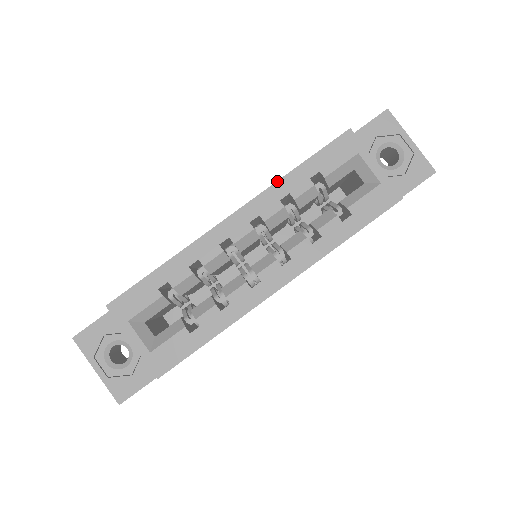
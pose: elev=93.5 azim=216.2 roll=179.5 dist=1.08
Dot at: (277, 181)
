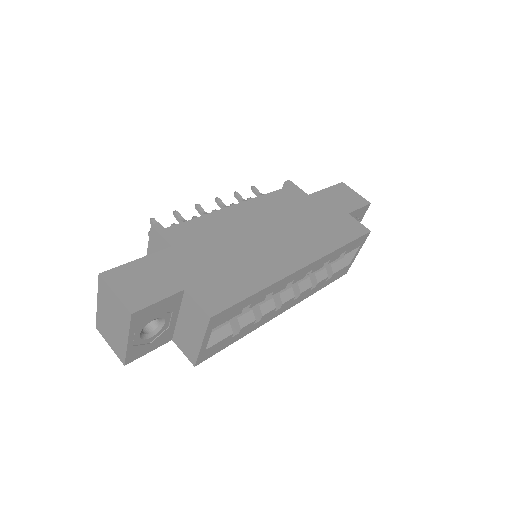
Dot at: (334, 251)
